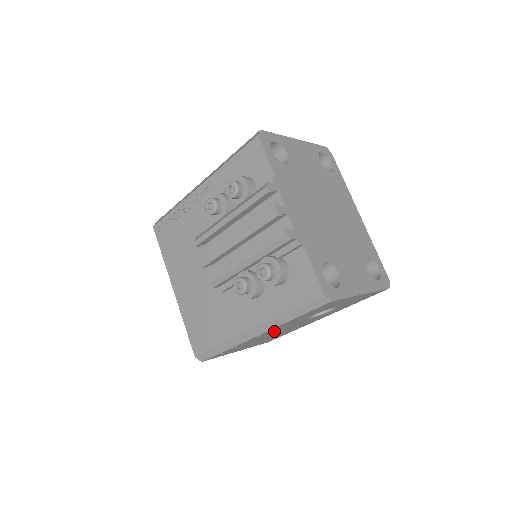
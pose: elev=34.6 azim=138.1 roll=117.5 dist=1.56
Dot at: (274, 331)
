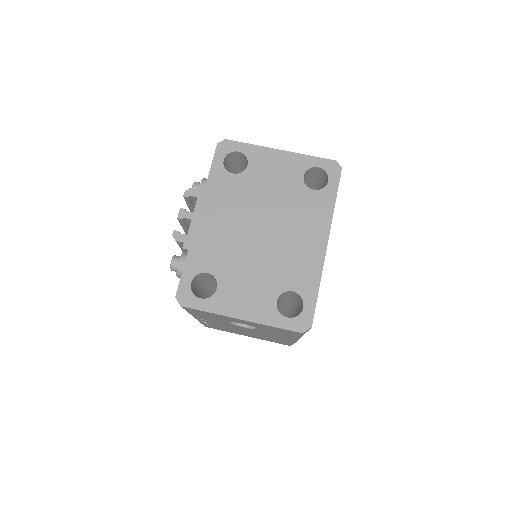
Dot at: (219, 323)
